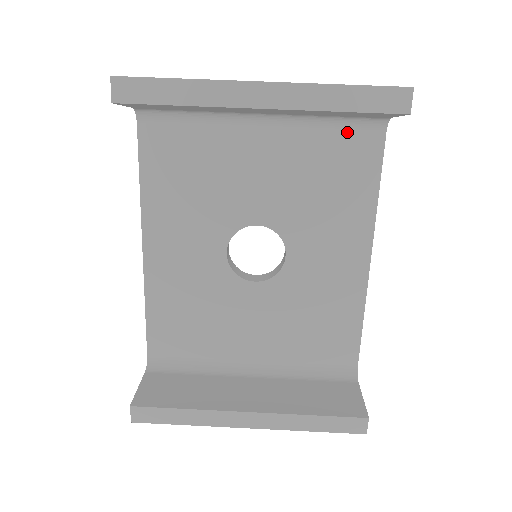
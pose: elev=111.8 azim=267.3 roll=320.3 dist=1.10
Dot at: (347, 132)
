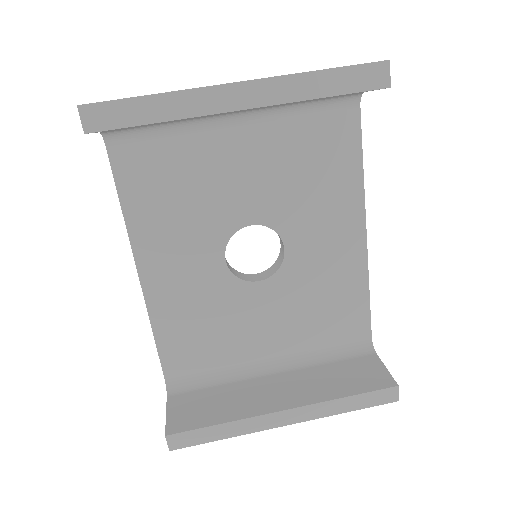
Dot at: (322, 114)
